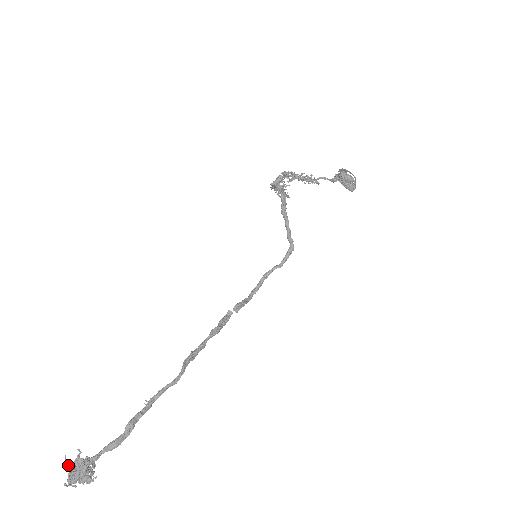
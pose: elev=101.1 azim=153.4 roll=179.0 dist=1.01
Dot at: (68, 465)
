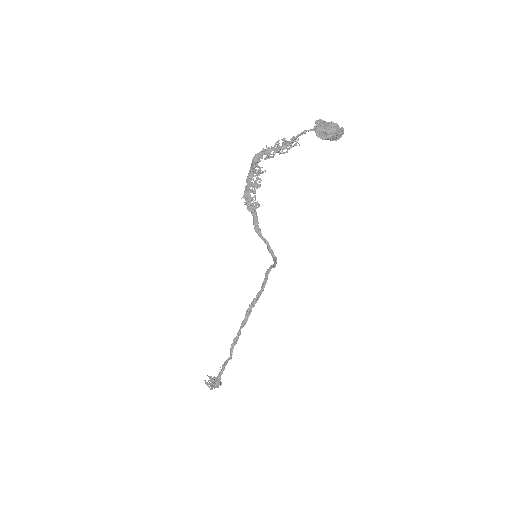
Dot at: (206, 383)
